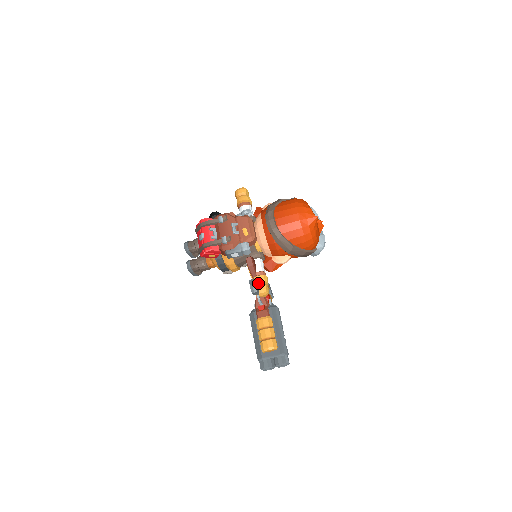
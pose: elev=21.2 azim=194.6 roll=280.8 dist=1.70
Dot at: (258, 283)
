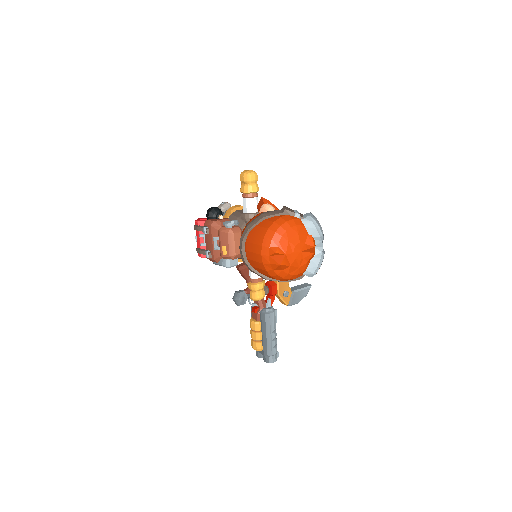
Dot at: (250, 289)
